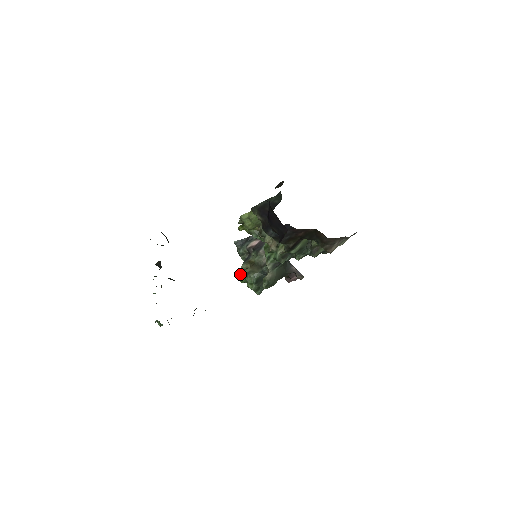
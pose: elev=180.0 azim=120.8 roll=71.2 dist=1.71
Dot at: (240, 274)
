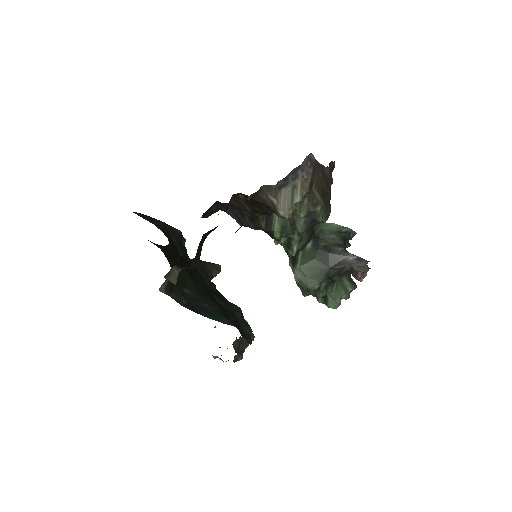
Dot at: occluded
